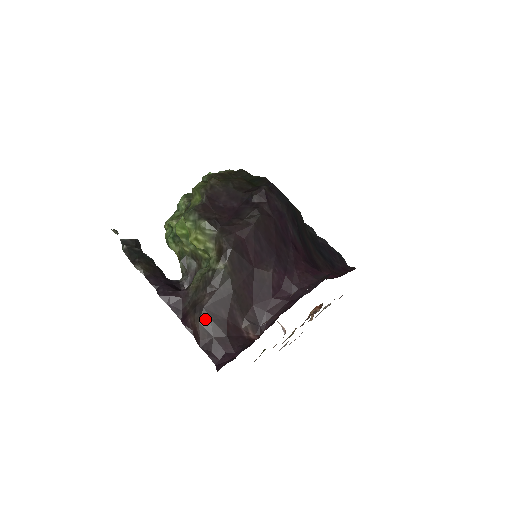
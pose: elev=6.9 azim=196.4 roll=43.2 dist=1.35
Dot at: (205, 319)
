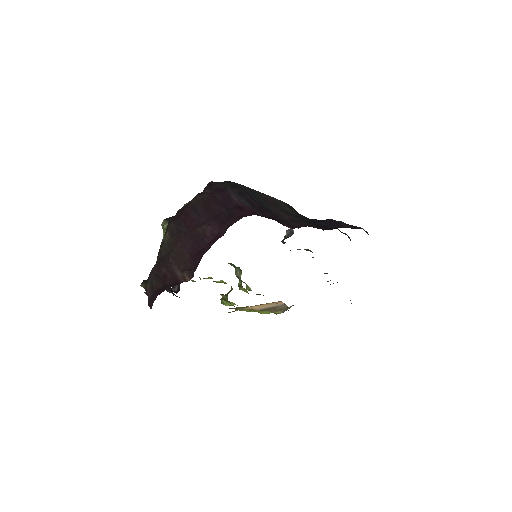
Dot at: (151, 281)
